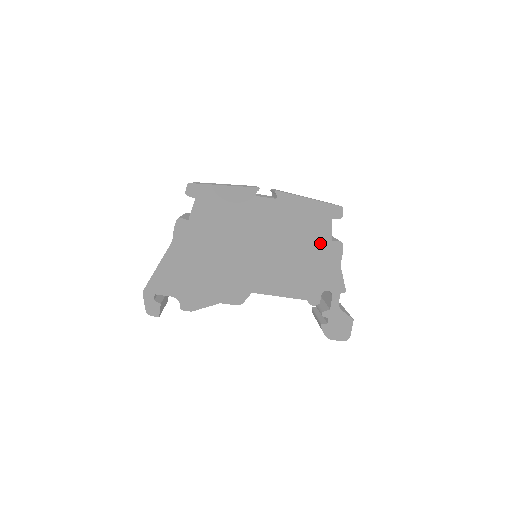
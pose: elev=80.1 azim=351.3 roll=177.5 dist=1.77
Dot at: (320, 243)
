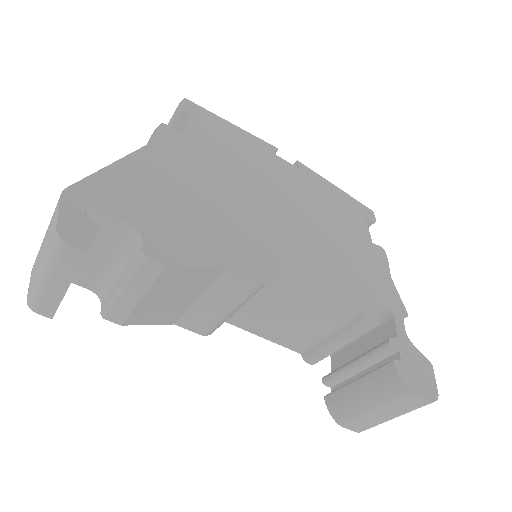
Dot at: (360, 239)
